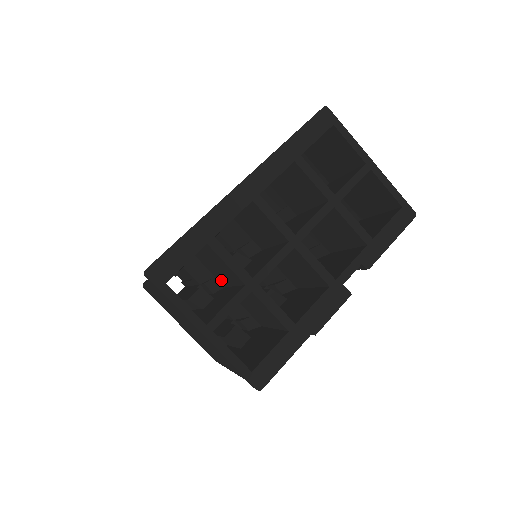
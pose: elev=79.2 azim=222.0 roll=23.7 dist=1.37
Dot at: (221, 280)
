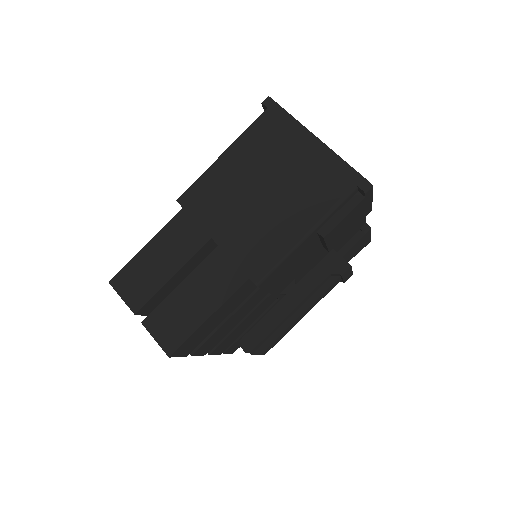
Dot at: occluded
